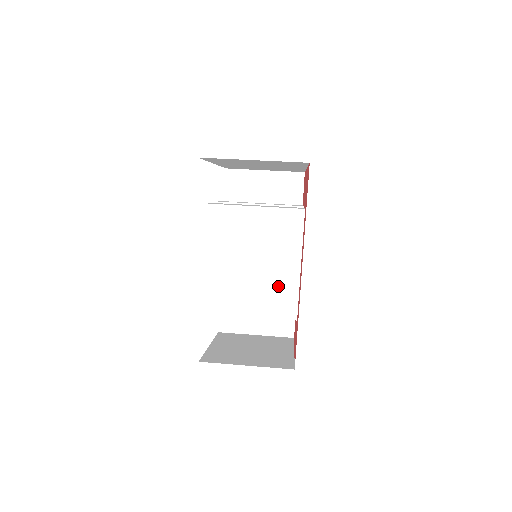
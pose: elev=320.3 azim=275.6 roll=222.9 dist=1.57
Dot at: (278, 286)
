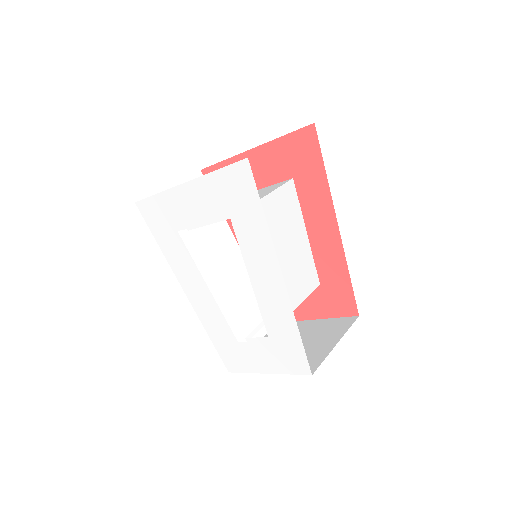
Dot at: (301, 263)
